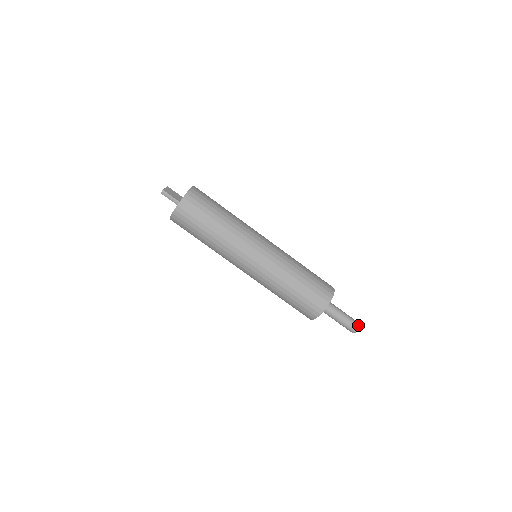
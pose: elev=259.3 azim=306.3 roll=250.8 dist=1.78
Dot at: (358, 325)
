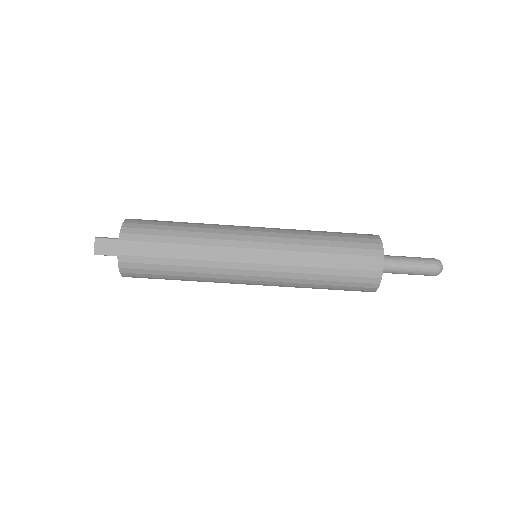
Dot at: (437, 272)
